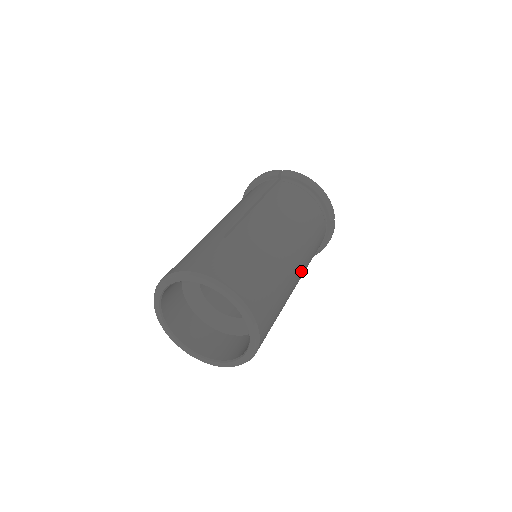
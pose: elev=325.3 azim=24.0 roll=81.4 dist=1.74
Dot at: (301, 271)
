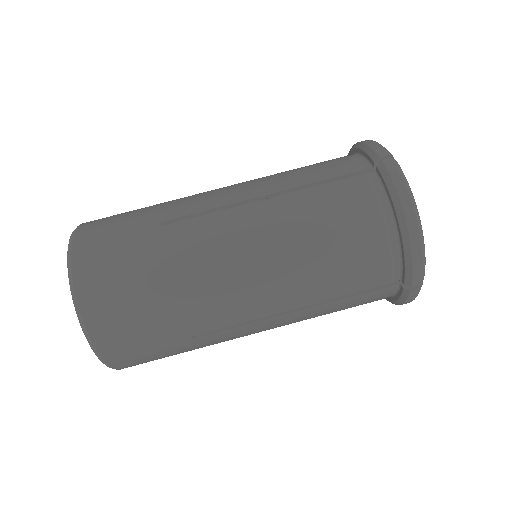
Dot at: (269, 323)
